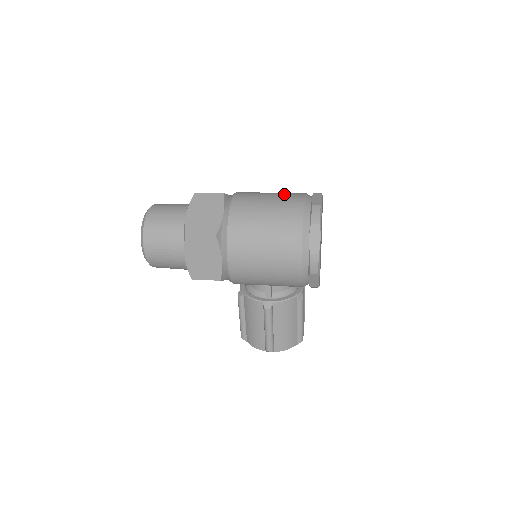
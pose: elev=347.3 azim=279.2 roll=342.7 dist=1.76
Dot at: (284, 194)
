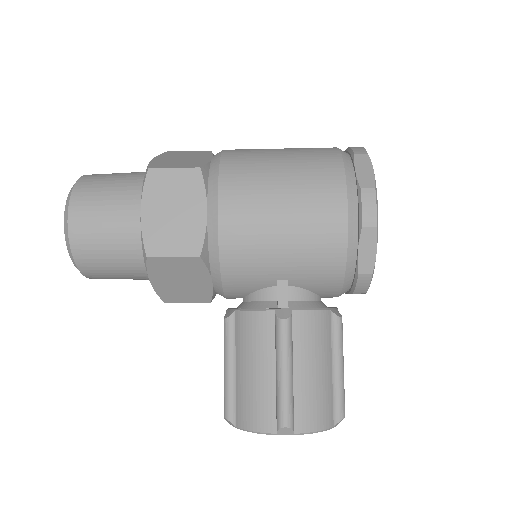
Dot at: occluded
